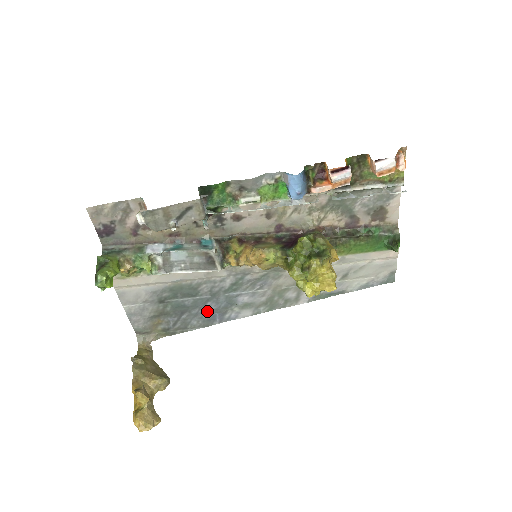
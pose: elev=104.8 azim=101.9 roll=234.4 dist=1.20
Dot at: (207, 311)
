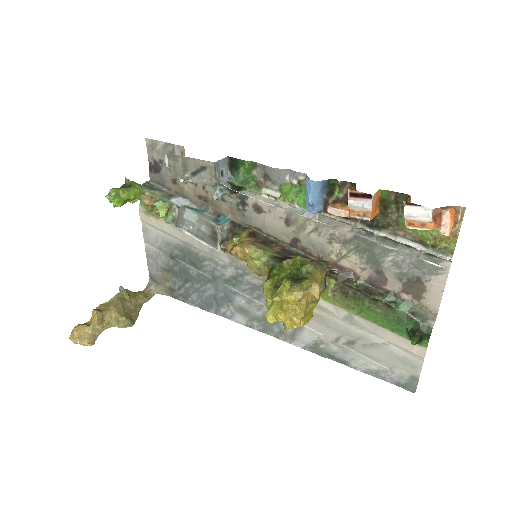
Dot at: (207, 293)
